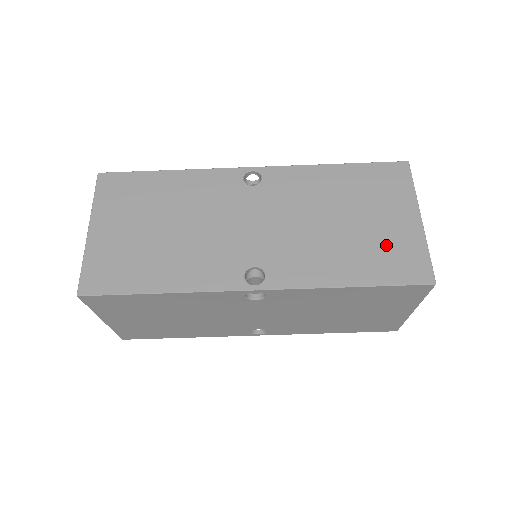
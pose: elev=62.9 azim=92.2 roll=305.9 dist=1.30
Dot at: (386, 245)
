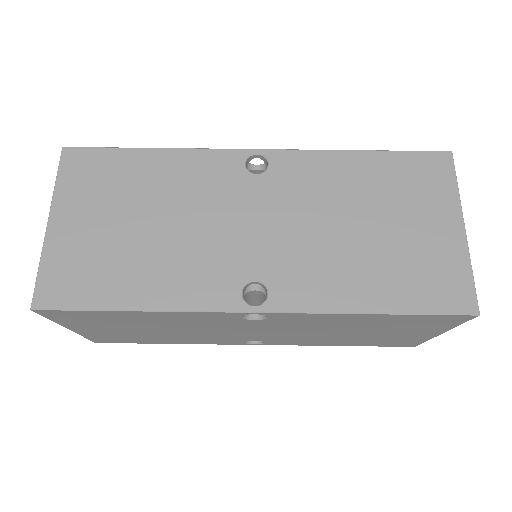
Dot at: (420, 261)
